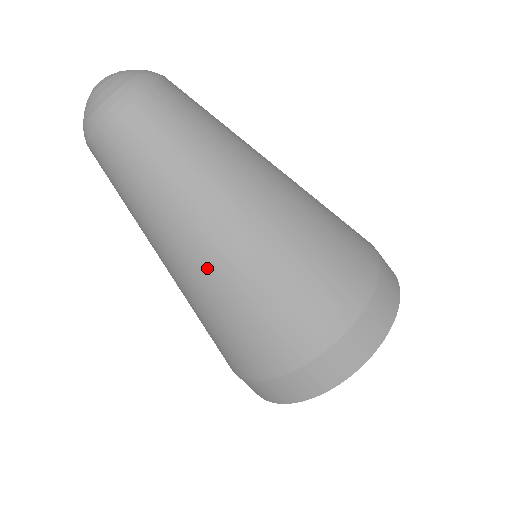
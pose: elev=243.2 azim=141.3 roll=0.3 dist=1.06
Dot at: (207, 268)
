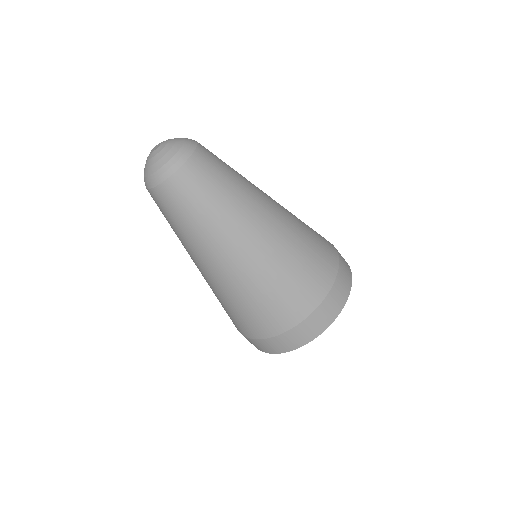
Dot at: (267, 237)
